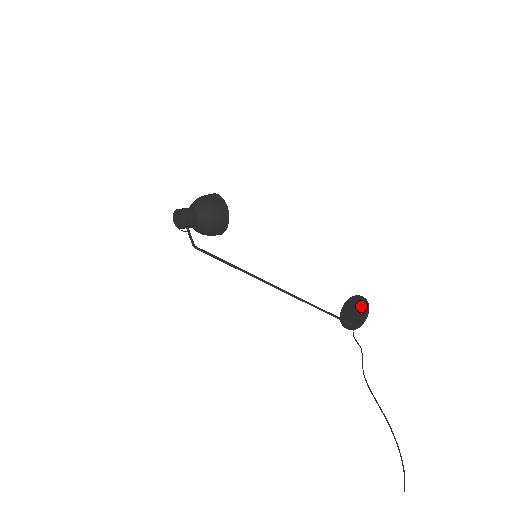
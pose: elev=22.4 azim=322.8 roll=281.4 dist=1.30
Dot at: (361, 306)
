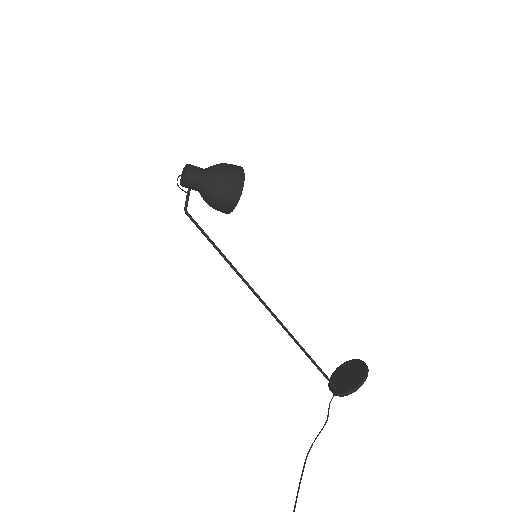
Dot at: (358, 375)
